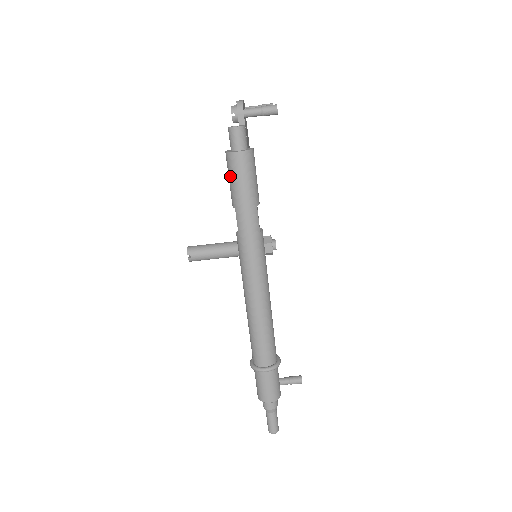
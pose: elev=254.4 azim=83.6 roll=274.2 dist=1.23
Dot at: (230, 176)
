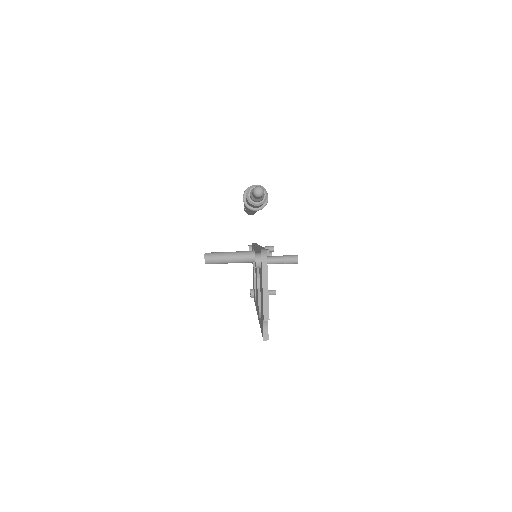
Dot at: occluded
